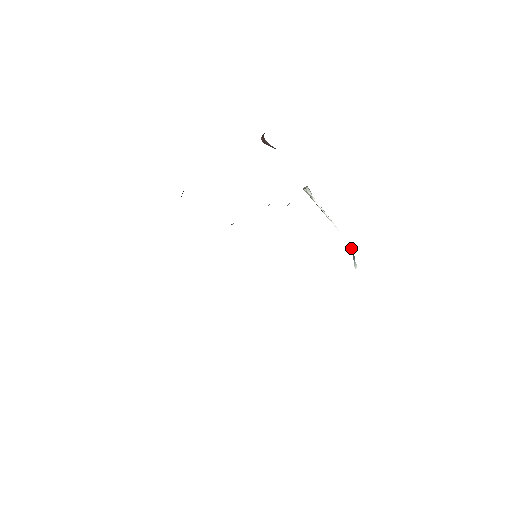
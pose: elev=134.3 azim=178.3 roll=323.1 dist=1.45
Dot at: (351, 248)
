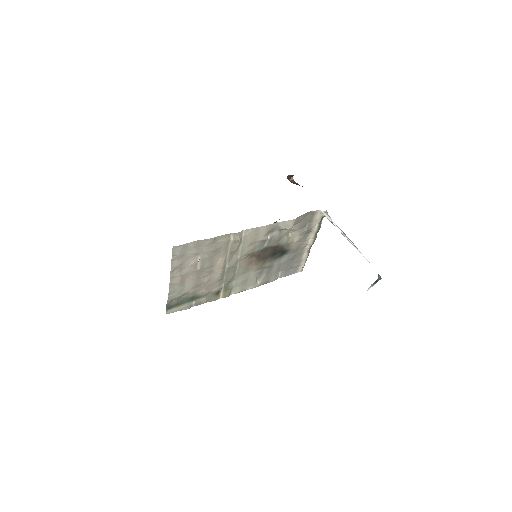
Dot at: (381, 278)
